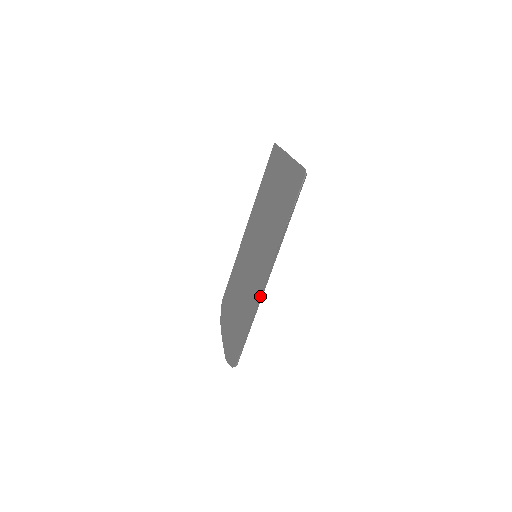
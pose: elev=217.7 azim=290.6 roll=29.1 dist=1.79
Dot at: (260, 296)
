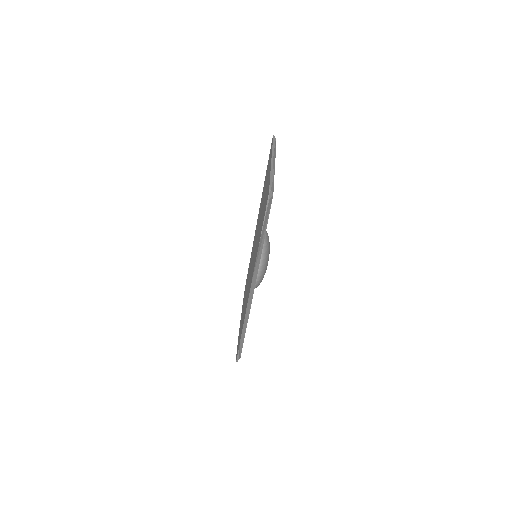
Dot at: (247, 306)
